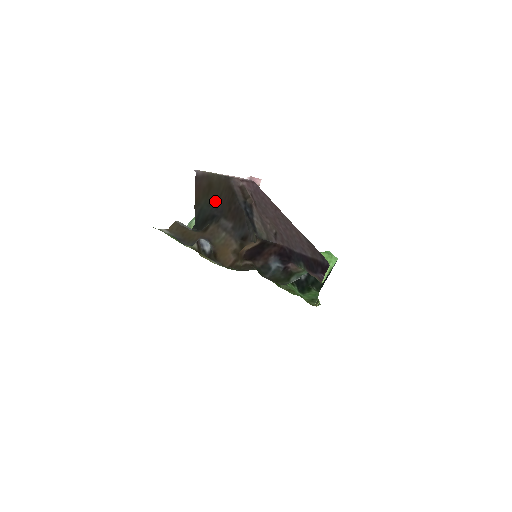
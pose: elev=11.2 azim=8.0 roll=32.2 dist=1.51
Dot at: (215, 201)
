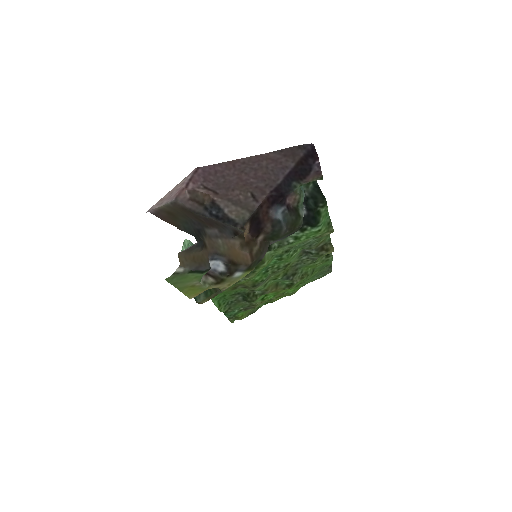
Dot at: (186, 218)
